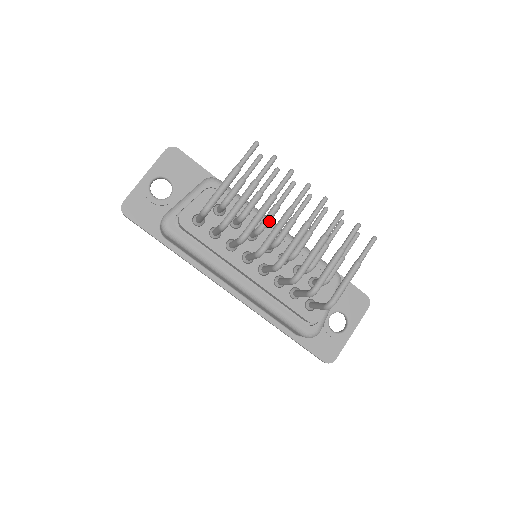
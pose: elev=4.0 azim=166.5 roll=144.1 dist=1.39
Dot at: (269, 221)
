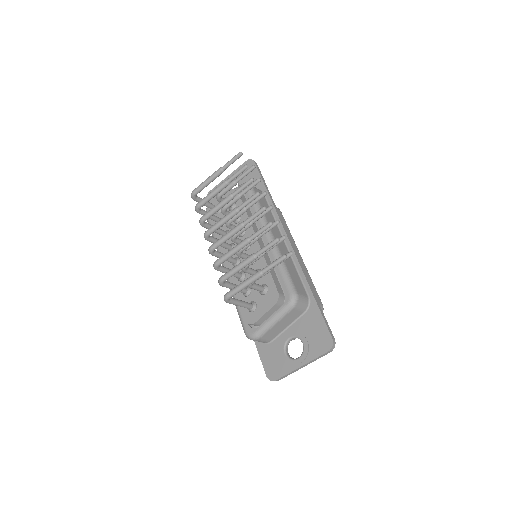
Dot at: (233, 218)
